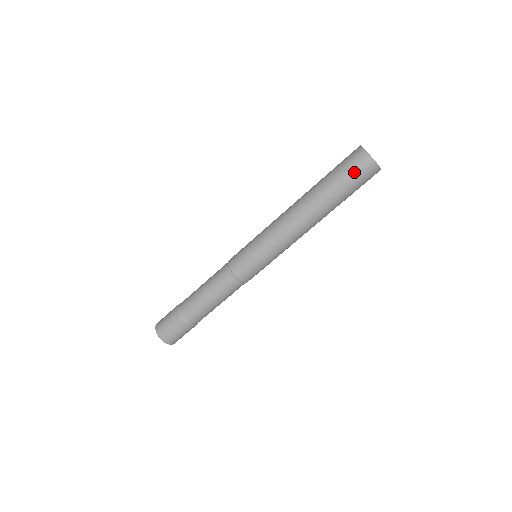
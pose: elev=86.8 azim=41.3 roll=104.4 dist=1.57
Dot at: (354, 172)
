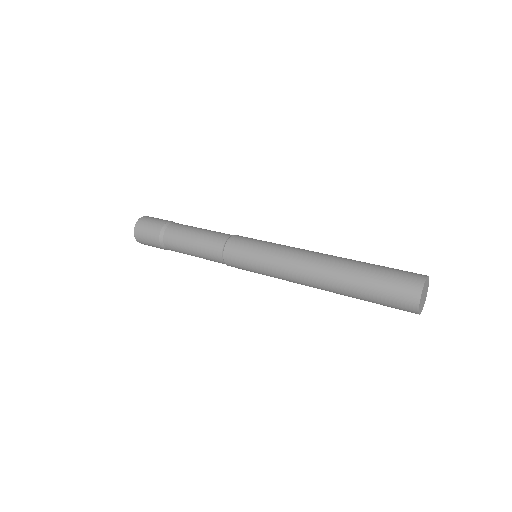
Dot at: (391, 305)
